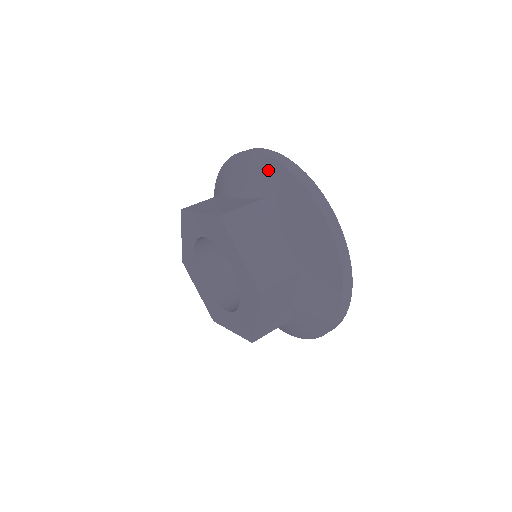
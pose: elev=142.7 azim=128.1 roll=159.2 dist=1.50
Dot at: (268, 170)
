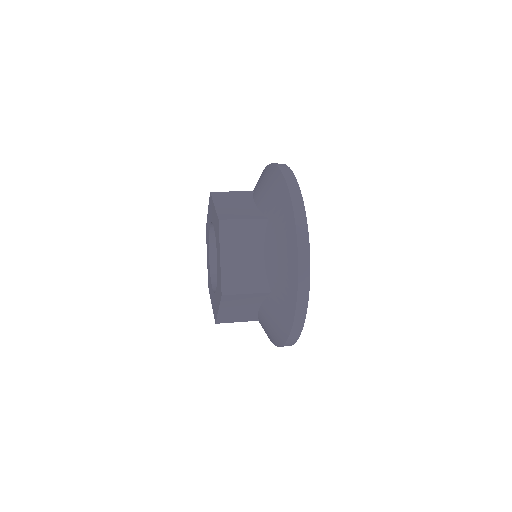
Dot at: (260, 176)
